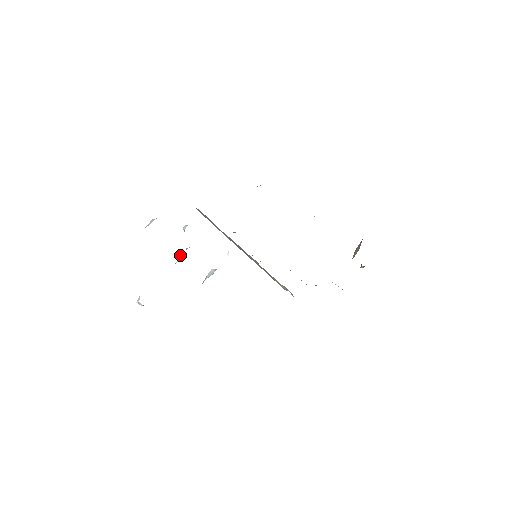
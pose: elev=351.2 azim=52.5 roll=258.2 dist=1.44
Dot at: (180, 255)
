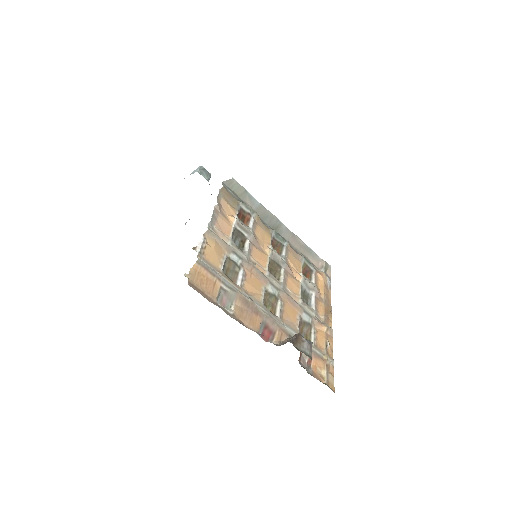
Dot at: occluded
